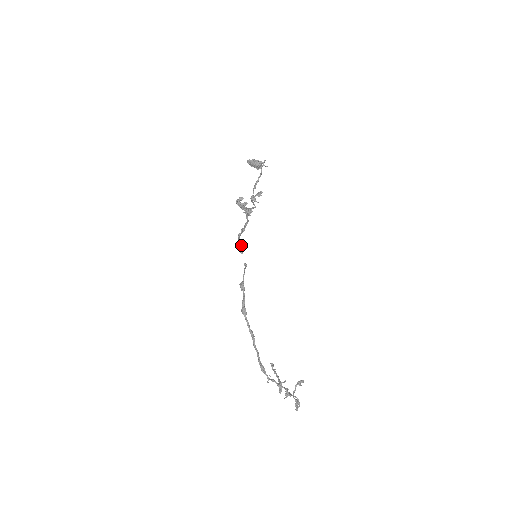
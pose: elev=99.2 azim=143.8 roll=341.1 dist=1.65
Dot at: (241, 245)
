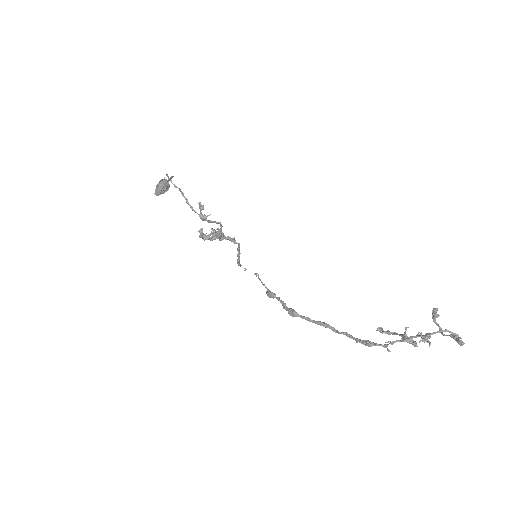
Dot at: (241, 265)
